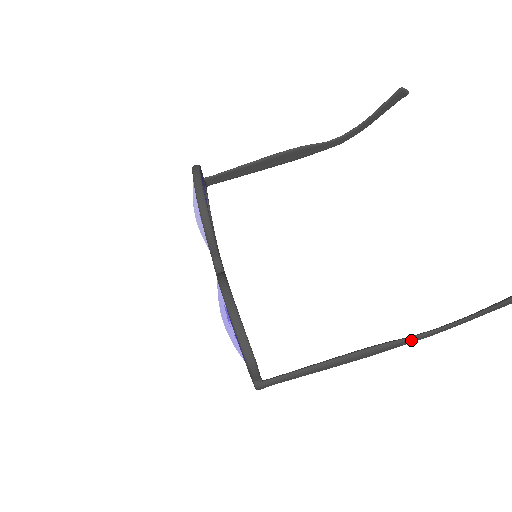
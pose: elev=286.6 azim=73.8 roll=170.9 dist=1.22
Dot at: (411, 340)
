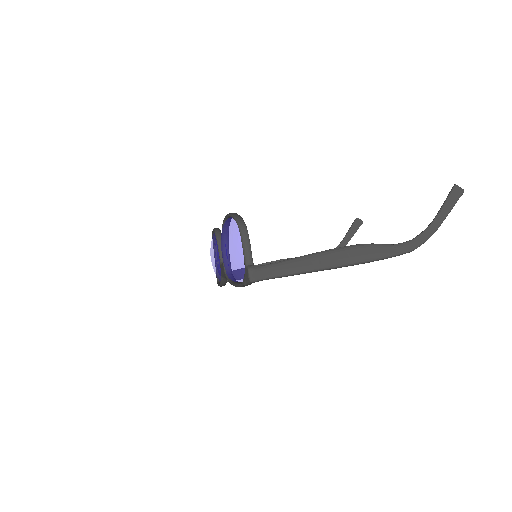
Dot at: (393, 248)
